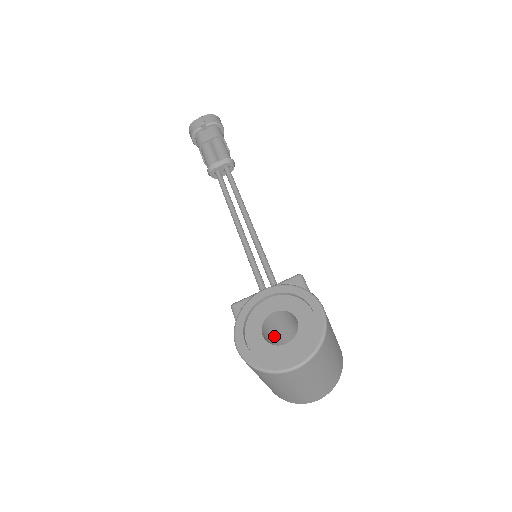
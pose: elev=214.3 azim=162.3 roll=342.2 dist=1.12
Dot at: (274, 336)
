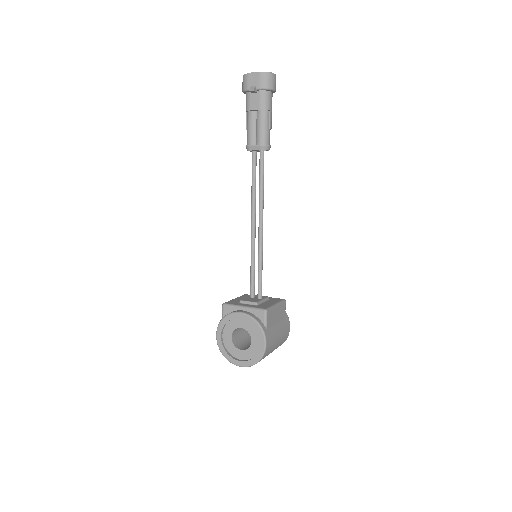
Dot at: occluded
